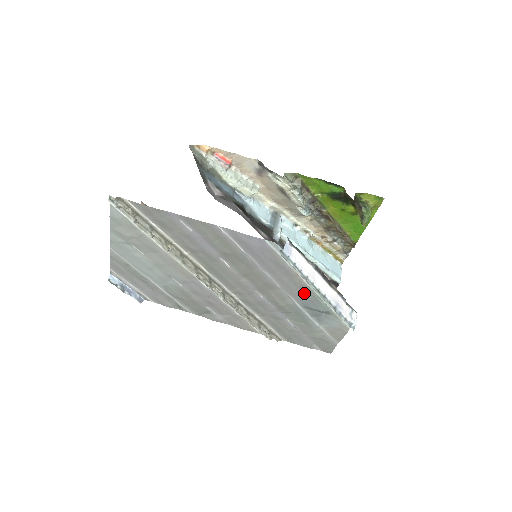
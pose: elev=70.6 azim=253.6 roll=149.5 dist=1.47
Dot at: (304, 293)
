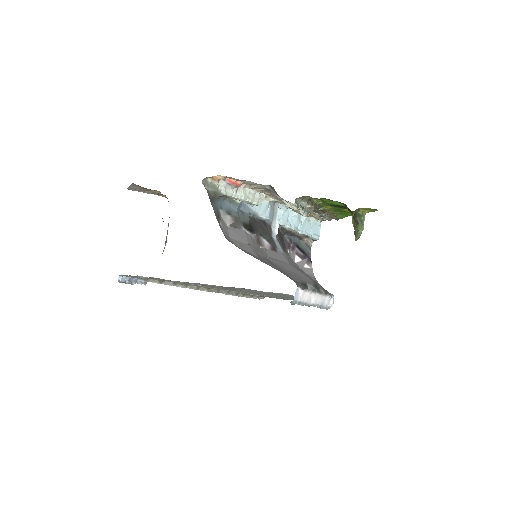
Dot at: occluded
